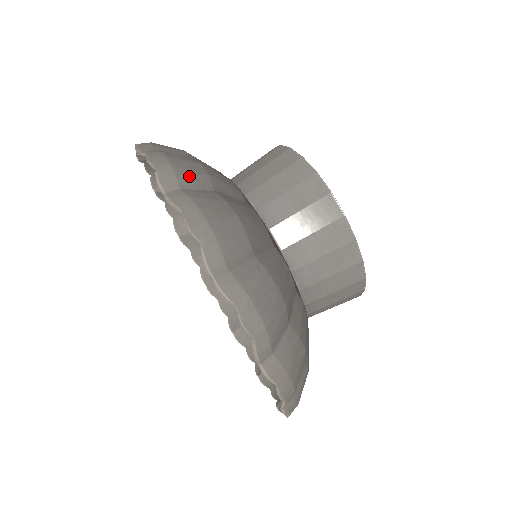
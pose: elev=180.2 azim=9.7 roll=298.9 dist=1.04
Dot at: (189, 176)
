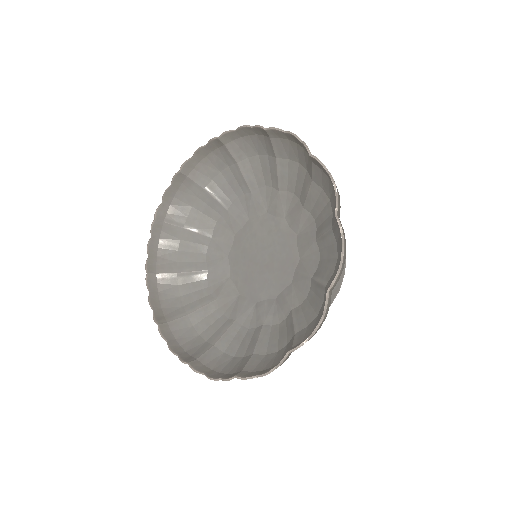
Dot at: (267, 143)
